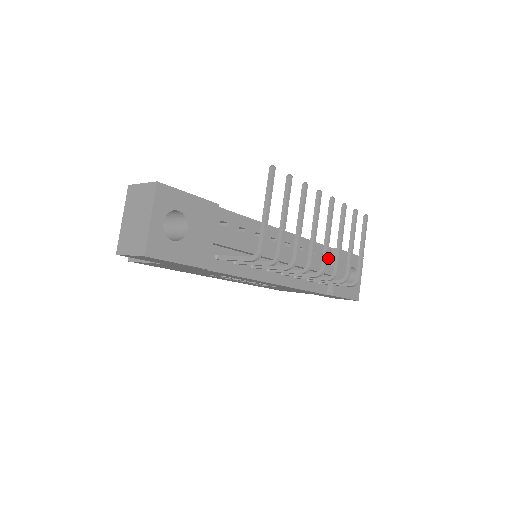
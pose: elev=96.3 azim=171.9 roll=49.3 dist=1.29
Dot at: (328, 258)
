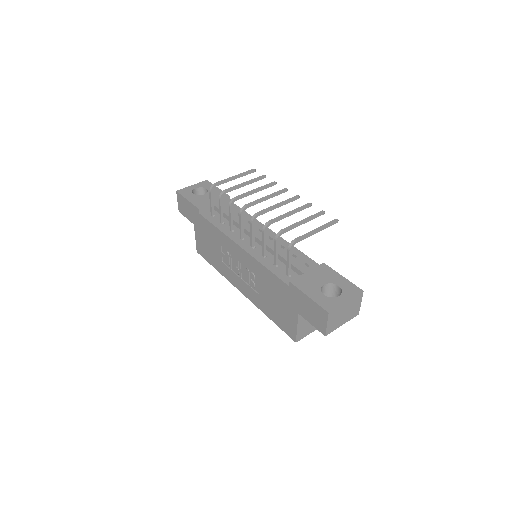
Dot at: occluded
